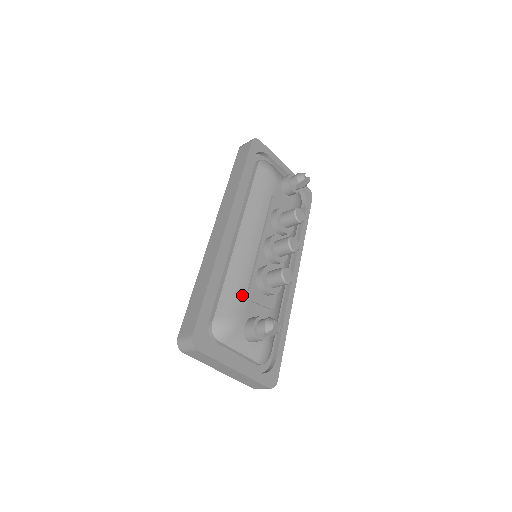
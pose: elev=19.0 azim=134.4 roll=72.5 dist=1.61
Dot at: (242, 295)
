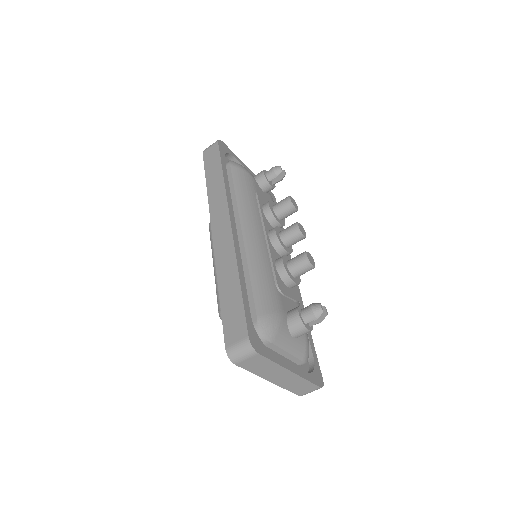
Dot at: (273, 289)
